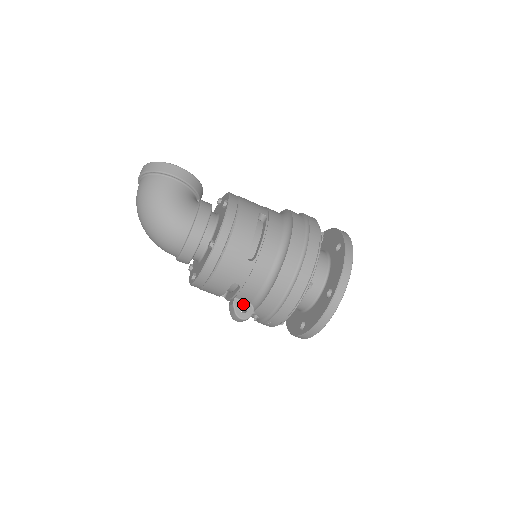
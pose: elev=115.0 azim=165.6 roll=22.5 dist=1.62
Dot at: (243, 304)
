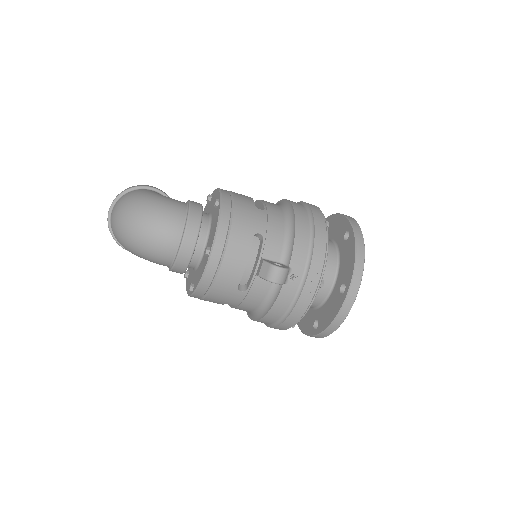
Dot at: (273, 262)
